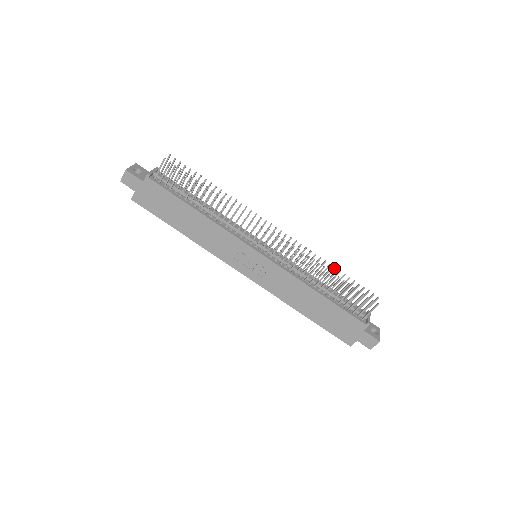
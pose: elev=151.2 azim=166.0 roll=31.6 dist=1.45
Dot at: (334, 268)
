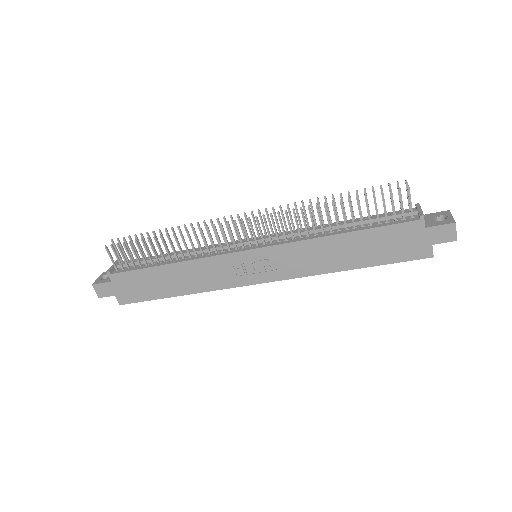
Dot at: (332, 197)
